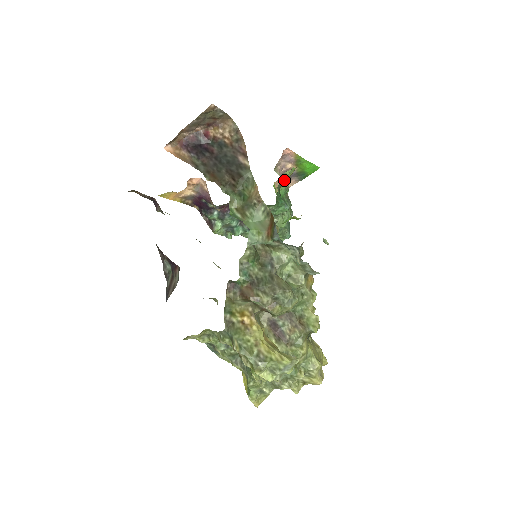
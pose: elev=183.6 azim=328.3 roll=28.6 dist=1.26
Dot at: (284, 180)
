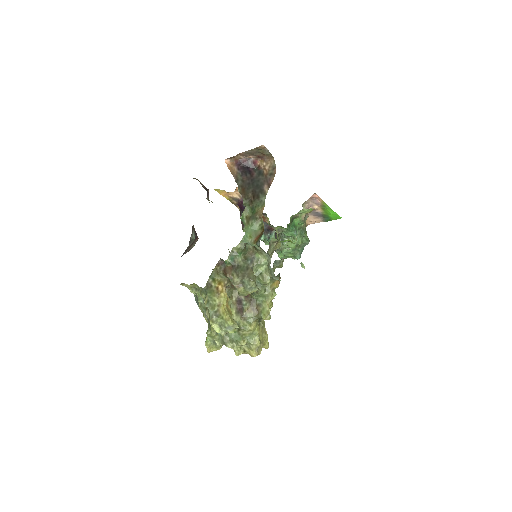
Dot at: (297, 213)
